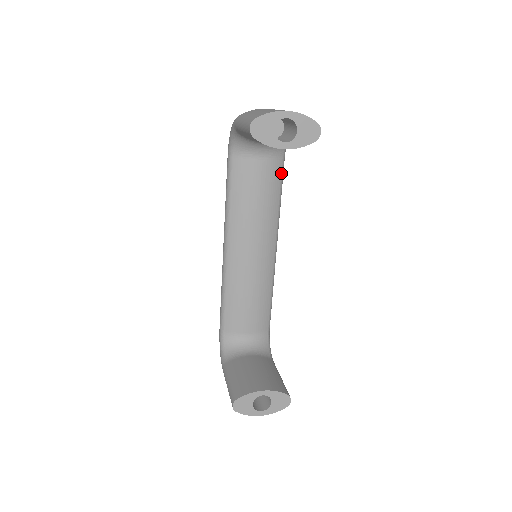
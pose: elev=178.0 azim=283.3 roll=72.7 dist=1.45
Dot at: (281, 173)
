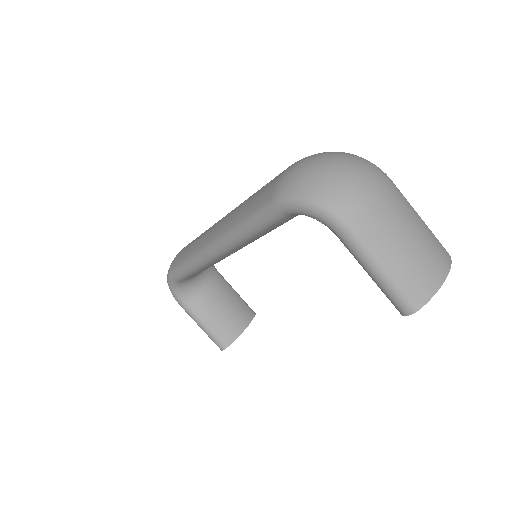
Dot at: occluded
